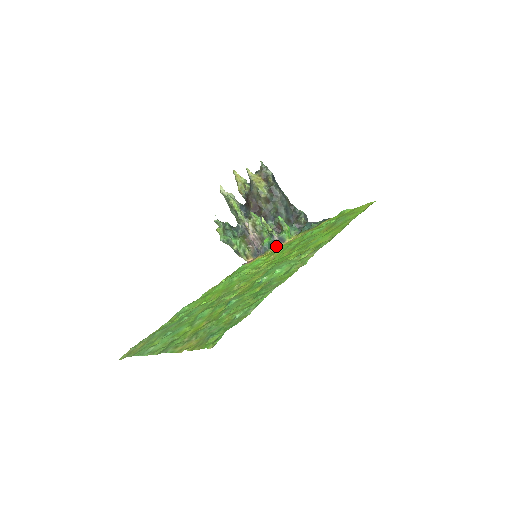
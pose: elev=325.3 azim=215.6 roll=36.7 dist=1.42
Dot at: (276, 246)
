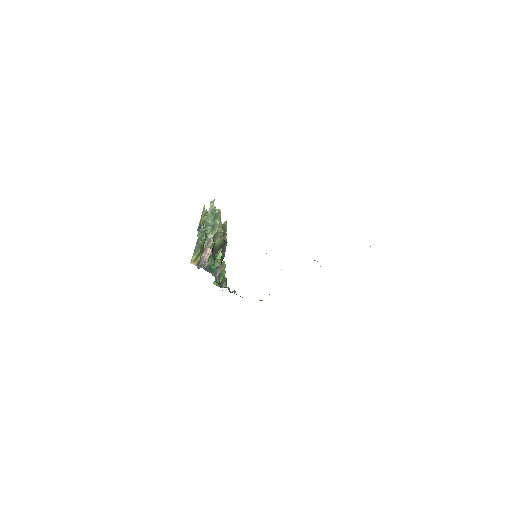
Dot at: (215, 276)
